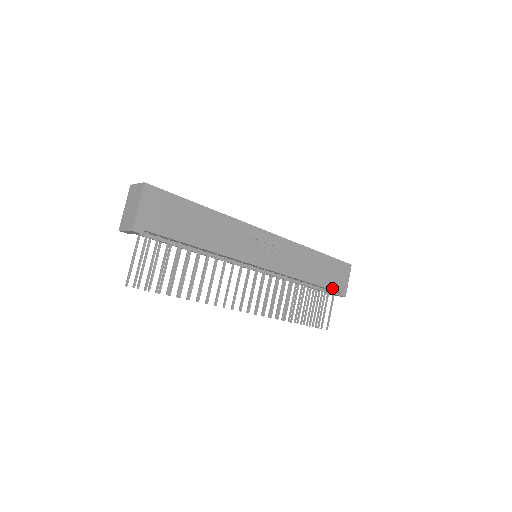
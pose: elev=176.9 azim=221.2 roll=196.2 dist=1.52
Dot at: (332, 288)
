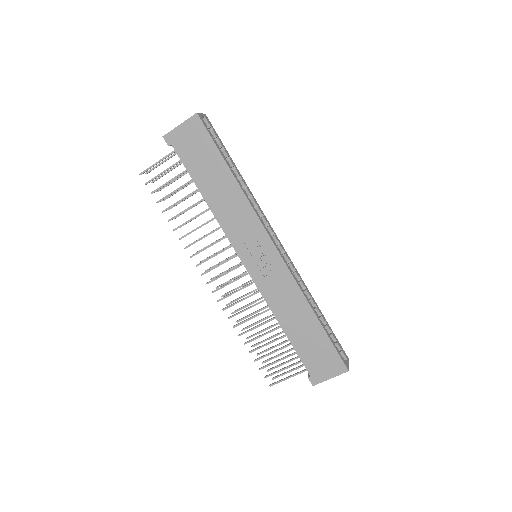
Dot at: (304, 361)
